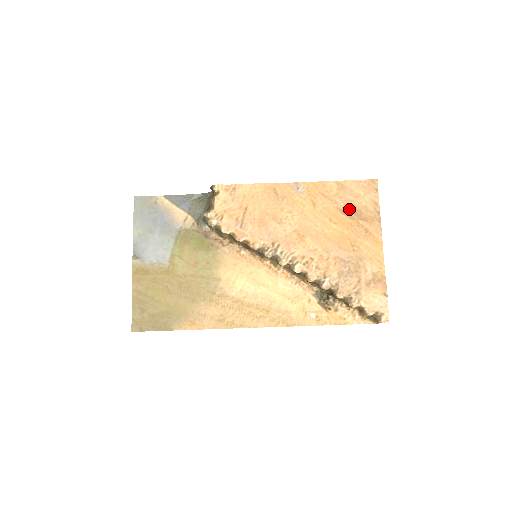
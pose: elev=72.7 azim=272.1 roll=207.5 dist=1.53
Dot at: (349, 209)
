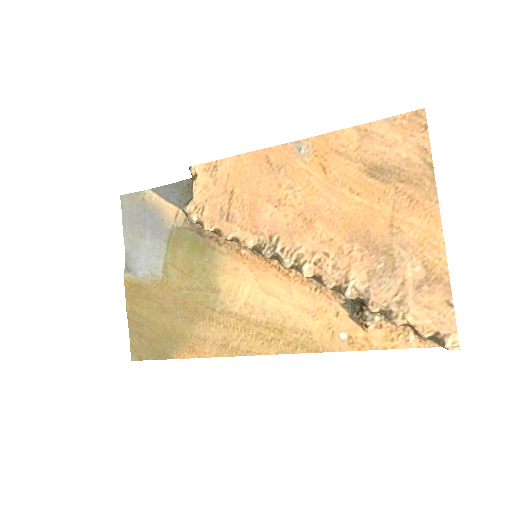
Dot at: (380, 168)
